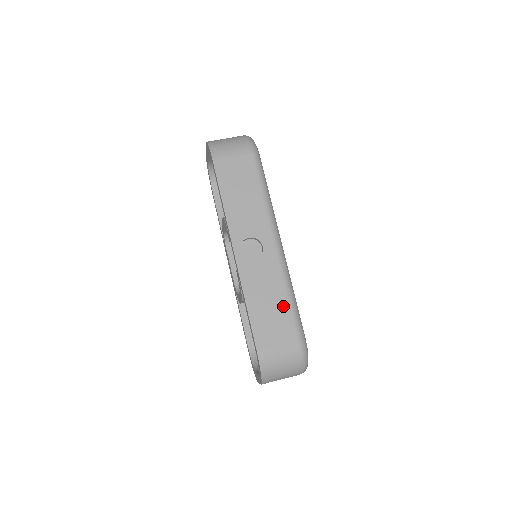
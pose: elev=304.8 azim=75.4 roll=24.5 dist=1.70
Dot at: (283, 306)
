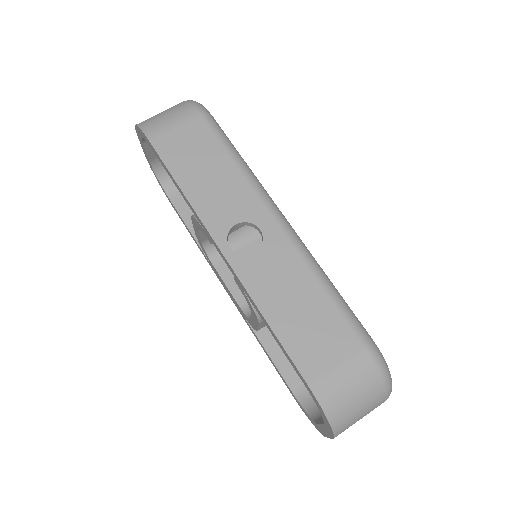
Dot at: (322, 304)
